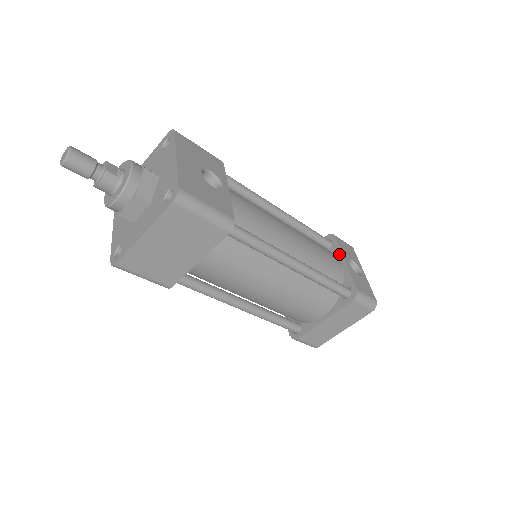
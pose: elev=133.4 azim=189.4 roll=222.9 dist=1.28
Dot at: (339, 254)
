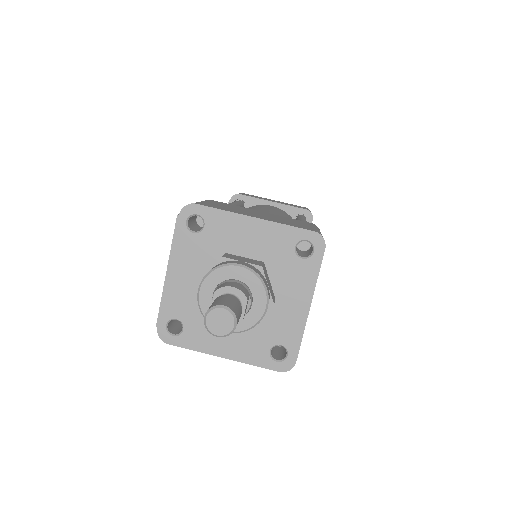
Dot at: occluded
